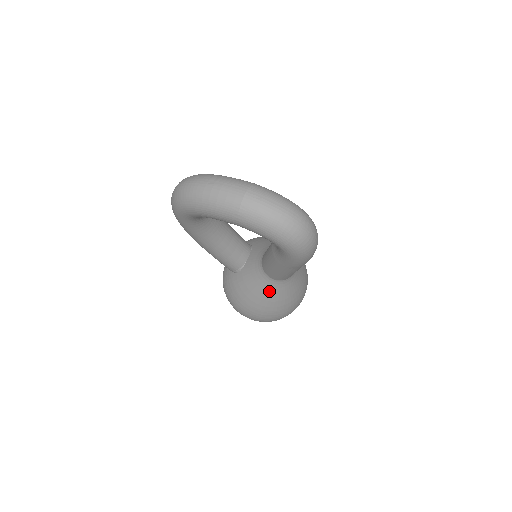
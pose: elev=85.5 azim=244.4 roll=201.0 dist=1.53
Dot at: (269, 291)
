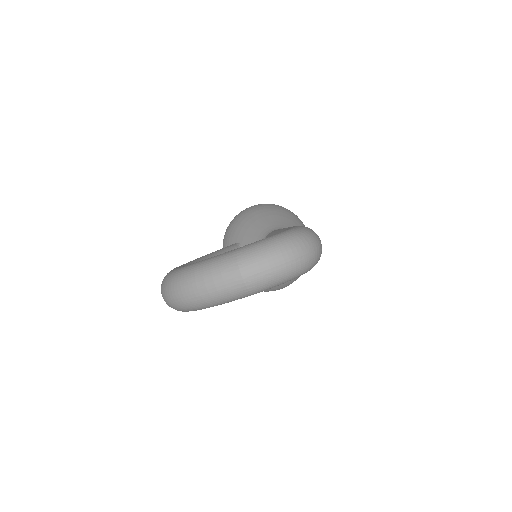
Dot at: occluded
